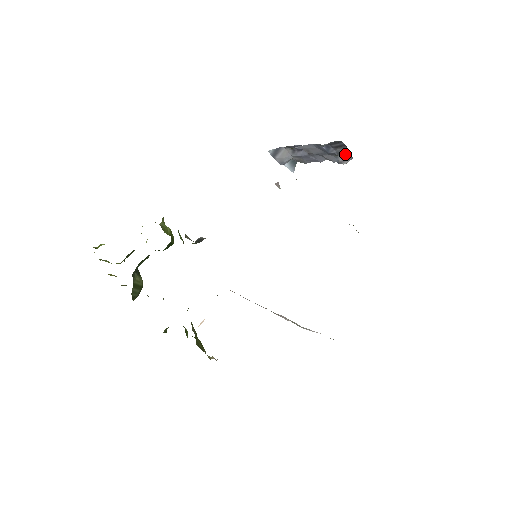
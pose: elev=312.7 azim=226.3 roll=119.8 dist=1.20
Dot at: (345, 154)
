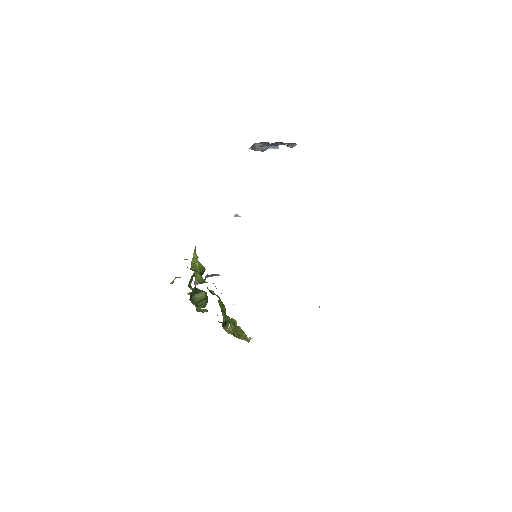
Dot at: (288, 144)
